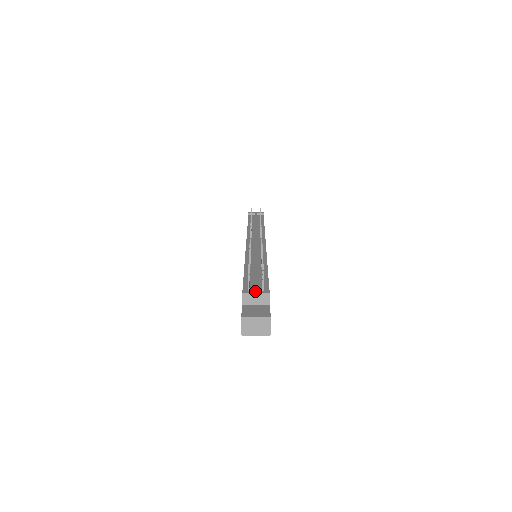
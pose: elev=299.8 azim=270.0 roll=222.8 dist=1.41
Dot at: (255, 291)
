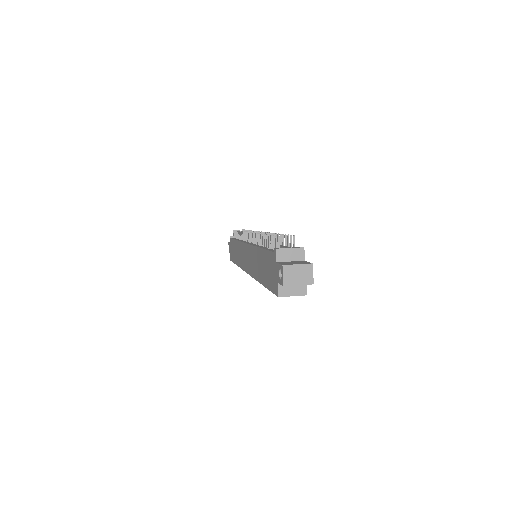
Dot at: (288, 247)
